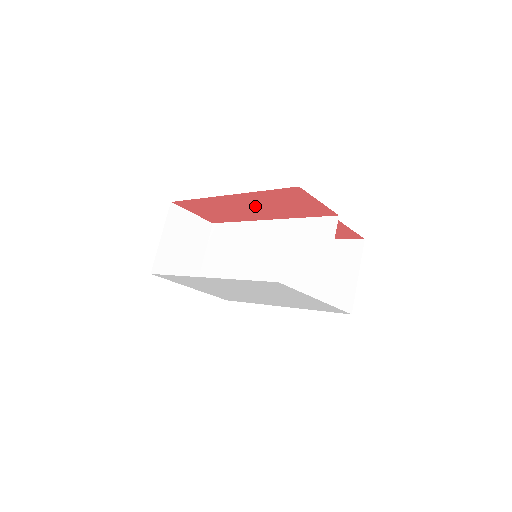
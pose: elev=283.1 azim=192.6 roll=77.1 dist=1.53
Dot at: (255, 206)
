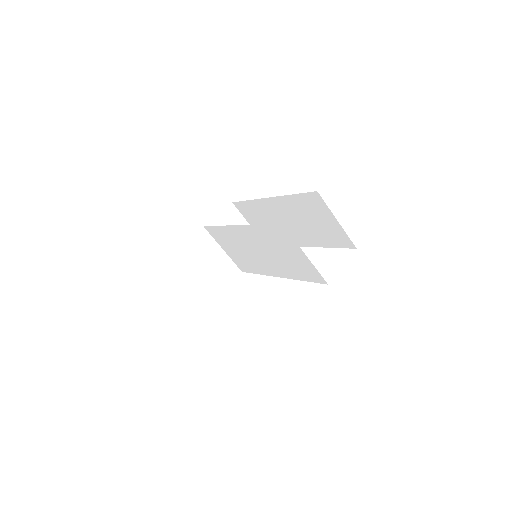
Dot at: occluded
